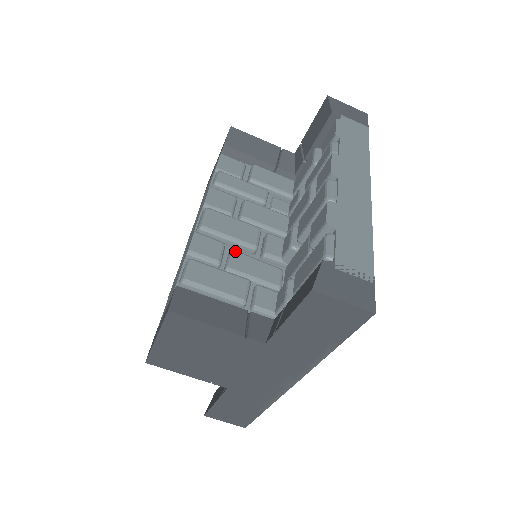
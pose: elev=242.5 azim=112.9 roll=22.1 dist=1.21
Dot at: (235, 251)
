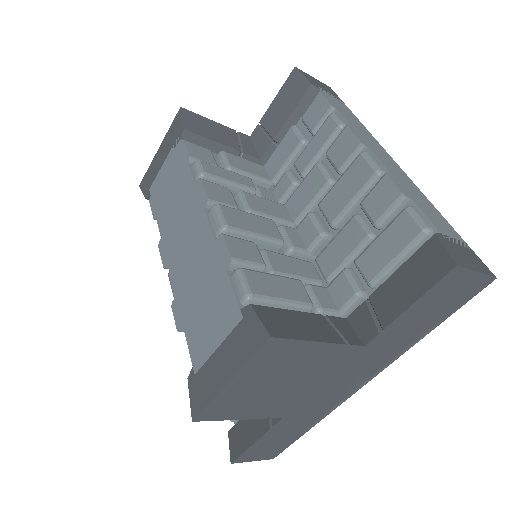
Dot at: (266, 250)
